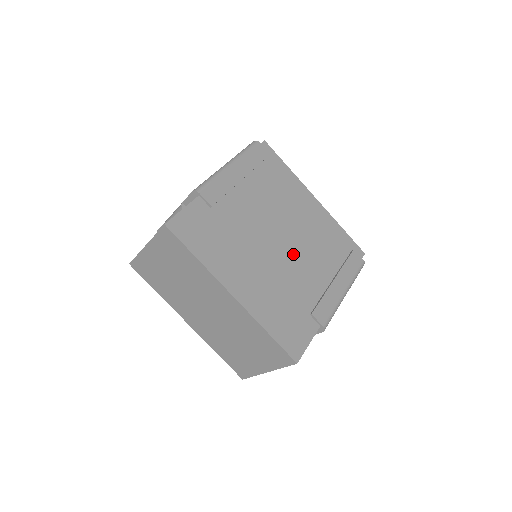
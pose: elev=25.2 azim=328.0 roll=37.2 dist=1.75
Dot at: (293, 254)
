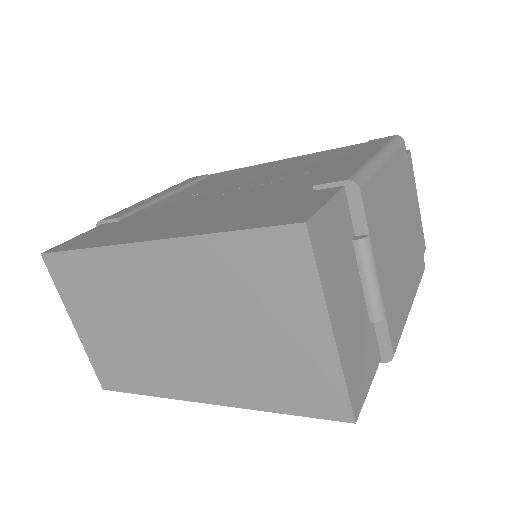
Dot at: (260, 185)
